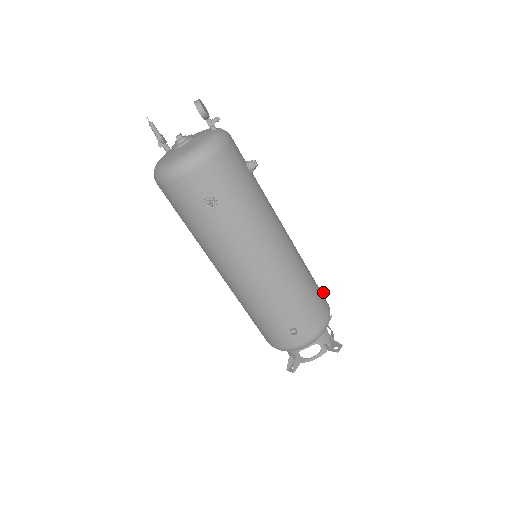
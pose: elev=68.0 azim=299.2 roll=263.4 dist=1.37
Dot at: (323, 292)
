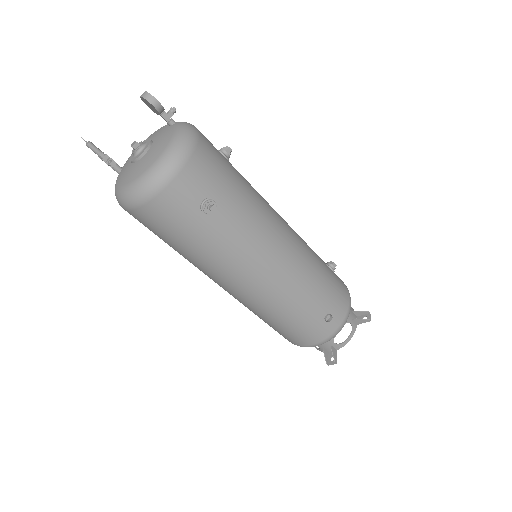
Dot at: (332, 267)
